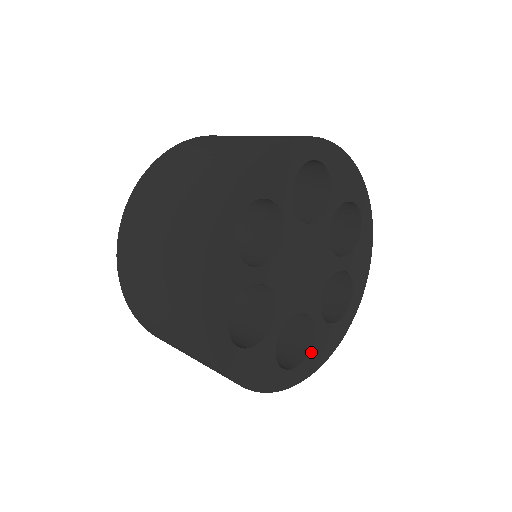
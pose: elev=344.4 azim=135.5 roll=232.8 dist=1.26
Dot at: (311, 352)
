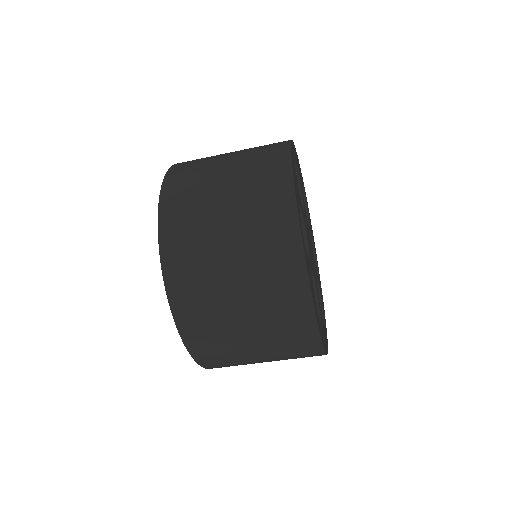
Dot at: (307, 257)
